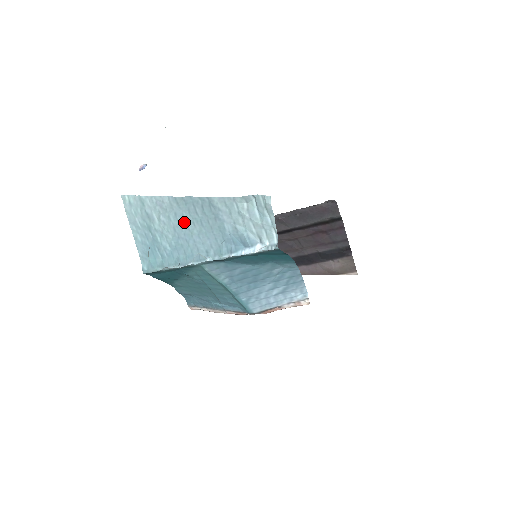
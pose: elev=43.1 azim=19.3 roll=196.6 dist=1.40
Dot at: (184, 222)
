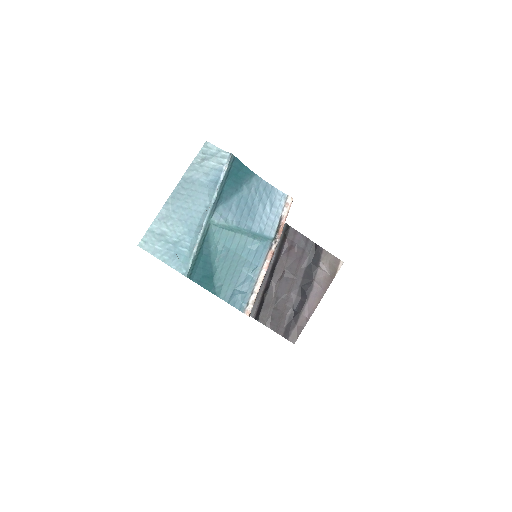
Dot at: (181, 209)
